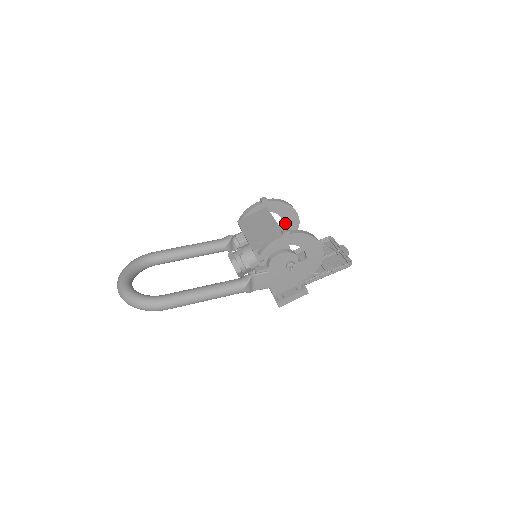
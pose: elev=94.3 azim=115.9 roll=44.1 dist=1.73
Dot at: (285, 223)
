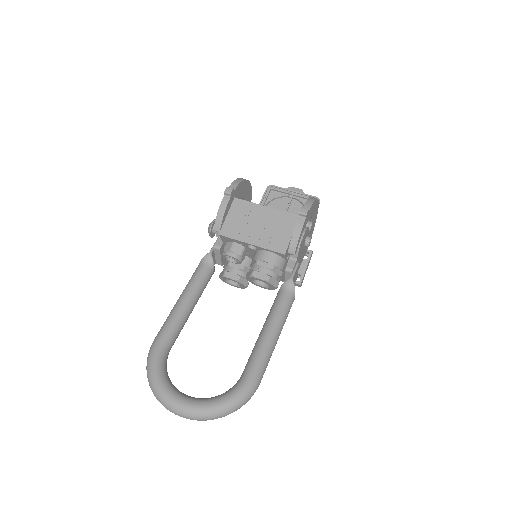
Dot at: occluded
